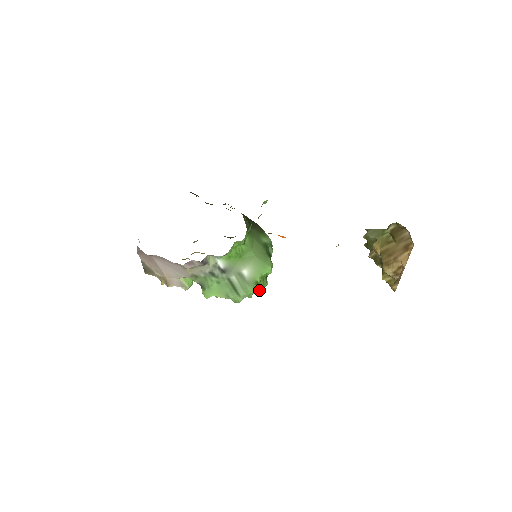
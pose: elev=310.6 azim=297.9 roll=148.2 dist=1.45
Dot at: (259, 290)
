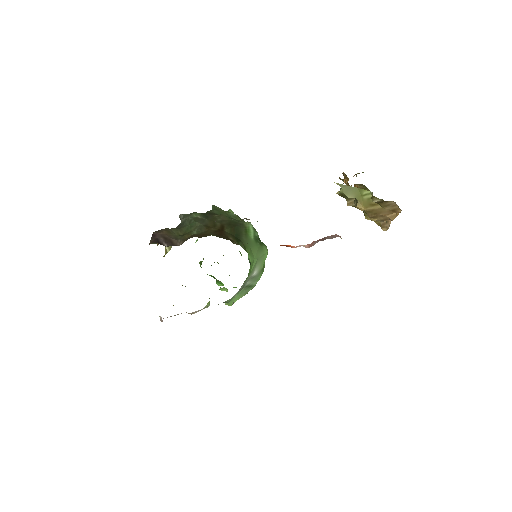
Dot at: occluded
